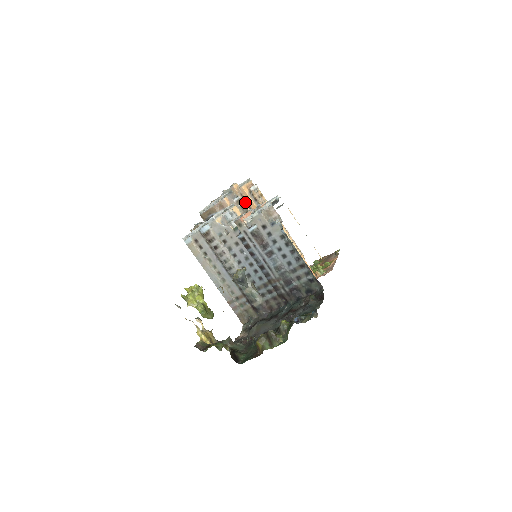
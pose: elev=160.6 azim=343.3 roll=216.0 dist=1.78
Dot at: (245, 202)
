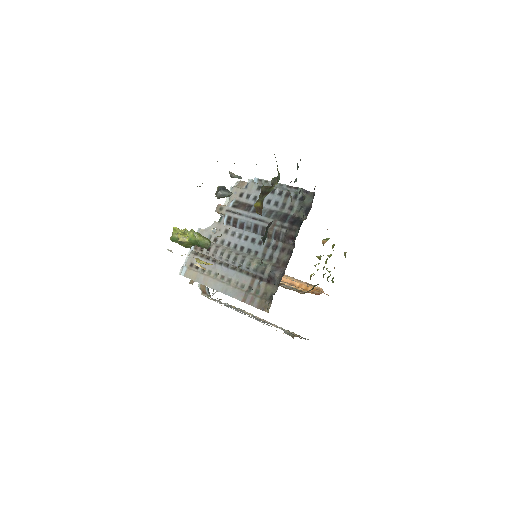
Dot at: occluded
